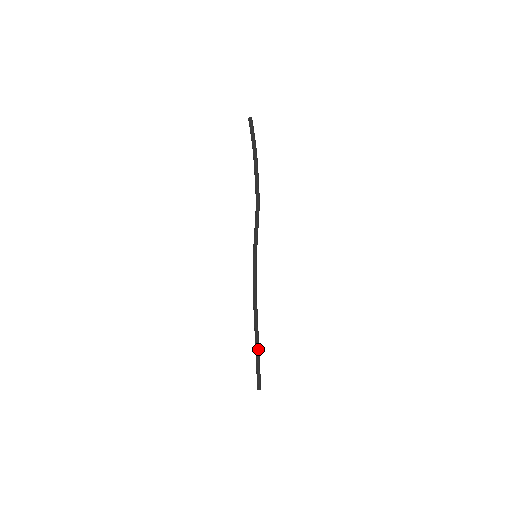
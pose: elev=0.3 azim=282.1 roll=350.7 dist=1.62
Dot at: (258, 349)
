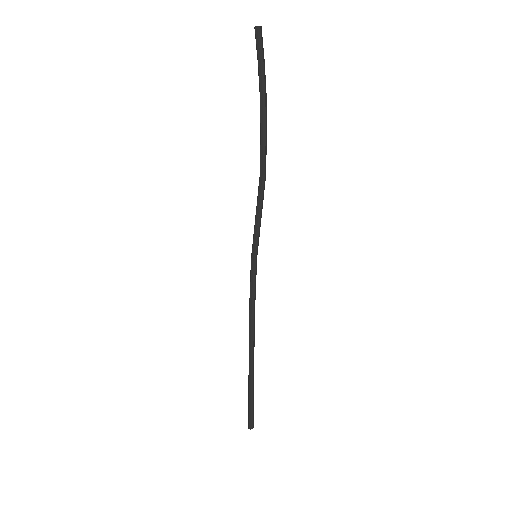
Dot at: (252, 382)
